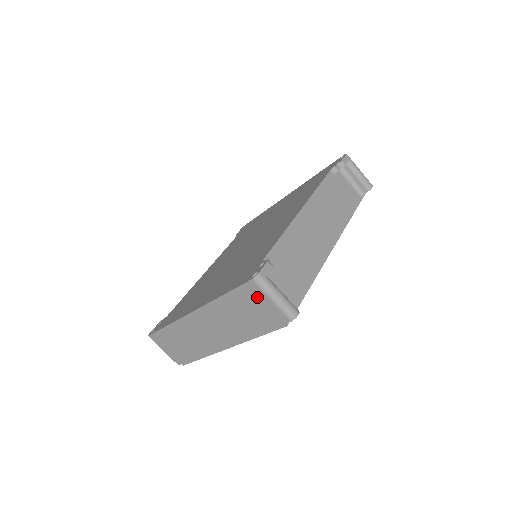
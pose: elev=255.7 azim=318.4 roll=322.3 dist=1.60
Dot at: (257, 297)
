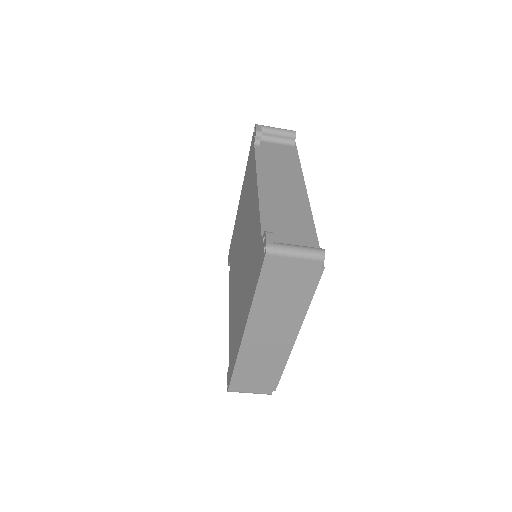
Dot at: (282, 266)
